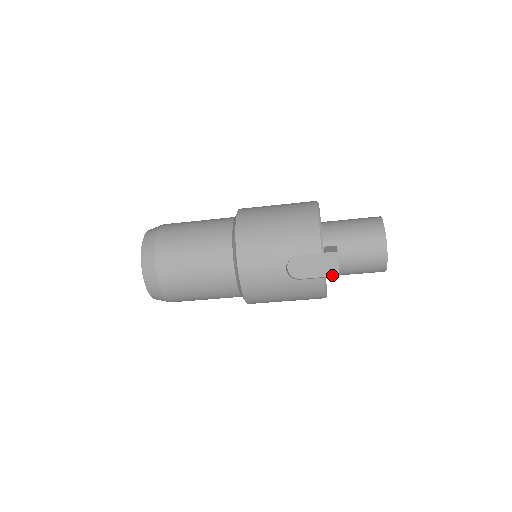
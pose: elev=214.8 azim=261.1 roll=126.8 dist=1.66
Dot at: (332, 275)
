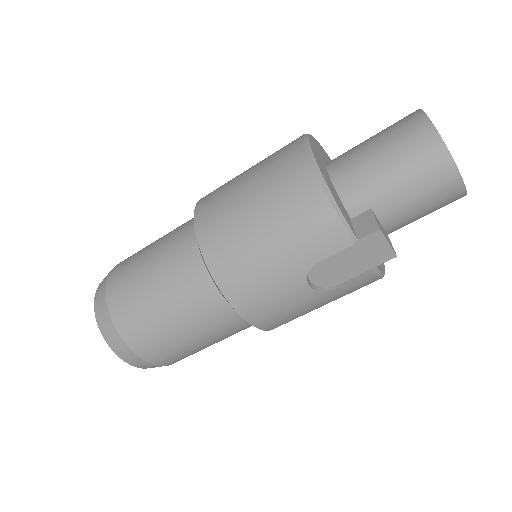
Dot at: (385, 261)
